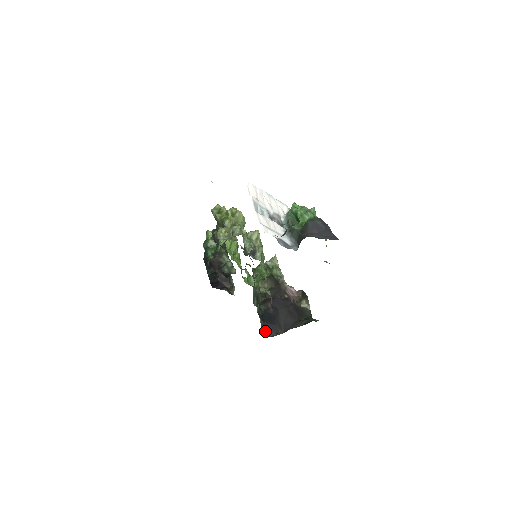
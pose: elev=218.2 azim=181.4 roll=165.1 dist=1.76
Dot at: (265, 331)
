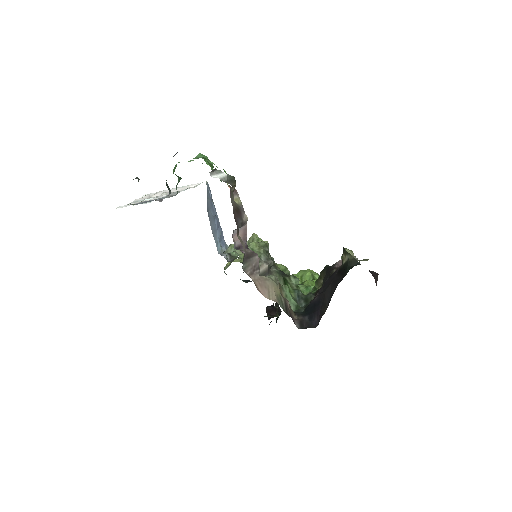
Dot at: (308, 325)
